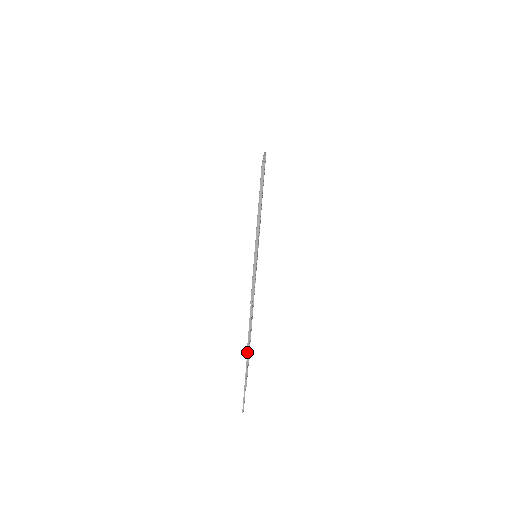
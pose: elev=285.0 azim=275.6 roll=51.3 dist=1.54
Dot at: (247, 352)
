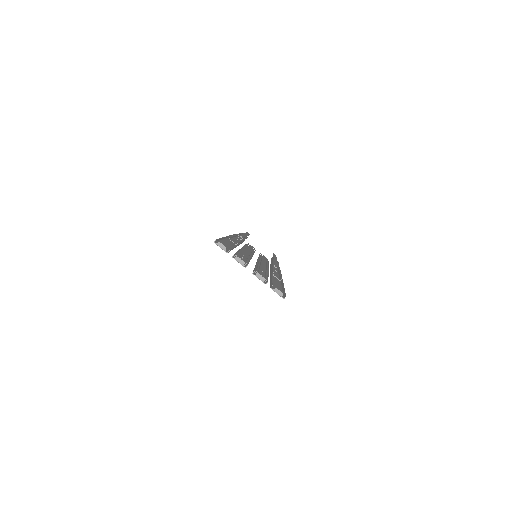
Dot at: occluded
